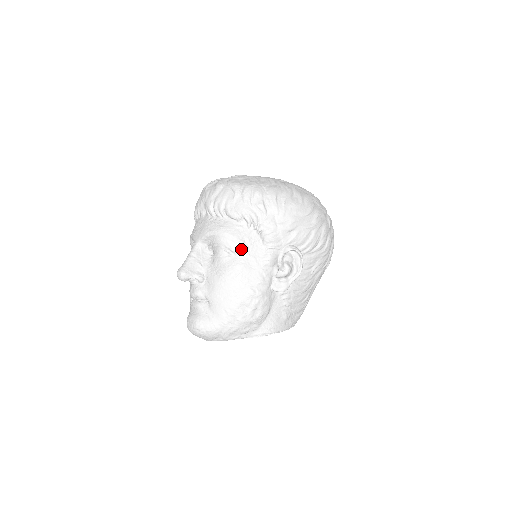
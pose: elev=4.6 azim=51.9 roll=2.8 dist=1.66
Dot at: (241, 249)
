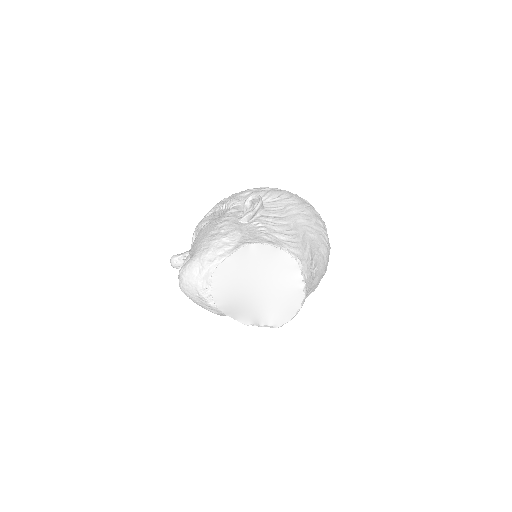
Dot at: (211, 218)
